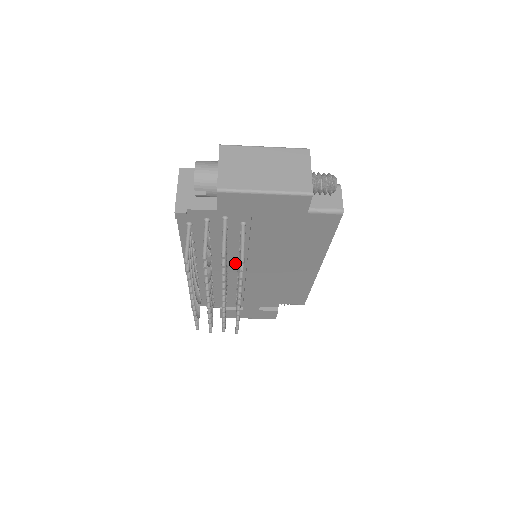
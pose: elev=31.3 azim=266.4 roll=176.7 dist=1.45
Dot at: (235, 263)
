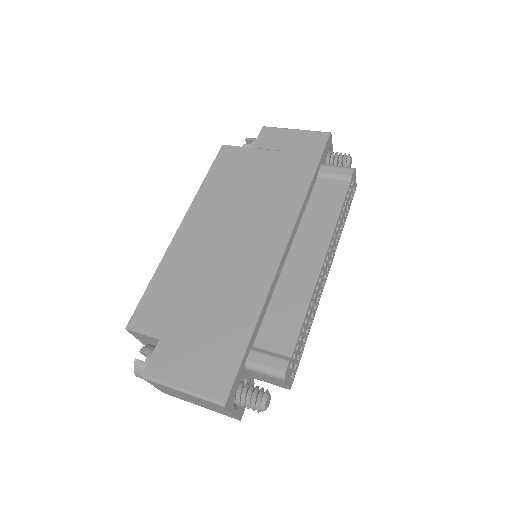
Dot at: occluded
